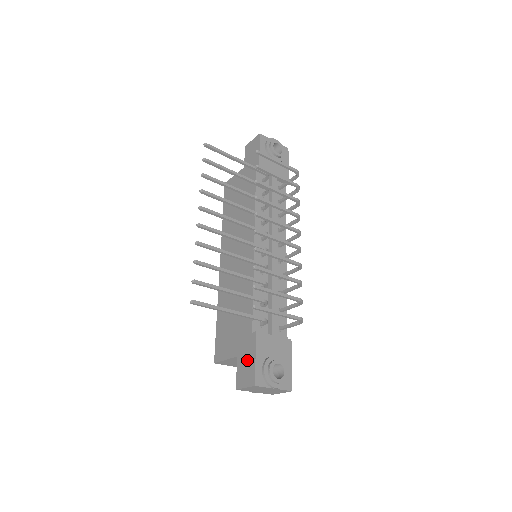
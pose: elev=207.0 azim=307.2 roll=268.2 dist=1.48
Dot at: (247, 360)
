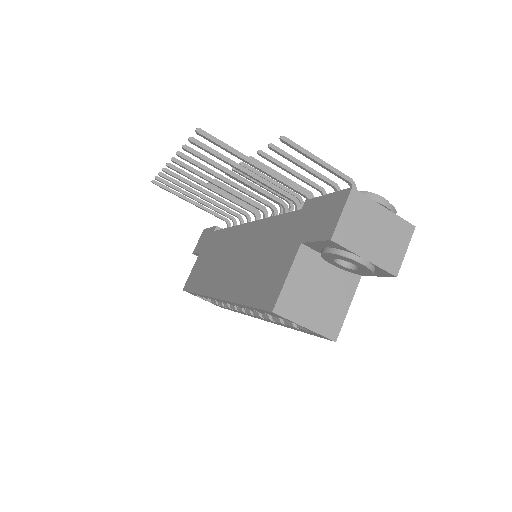
Dot at: (318, 214)
